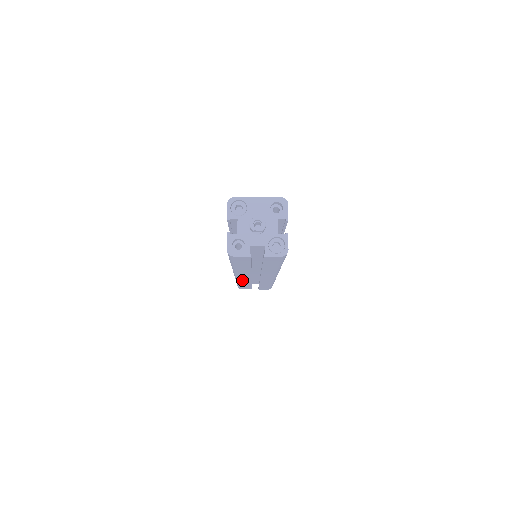
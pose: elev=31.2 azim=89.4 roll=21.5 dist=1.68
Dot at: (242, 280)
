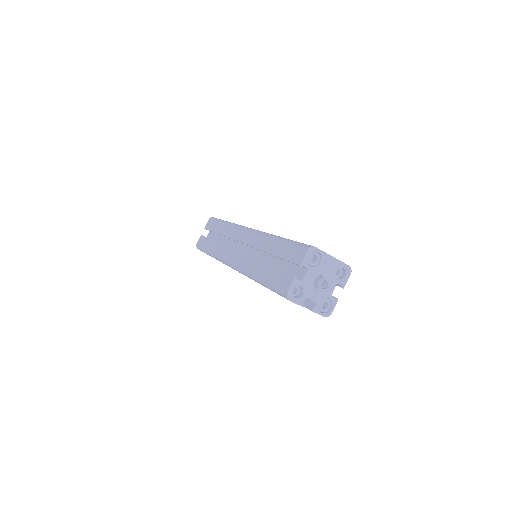
Dot at: occluded
